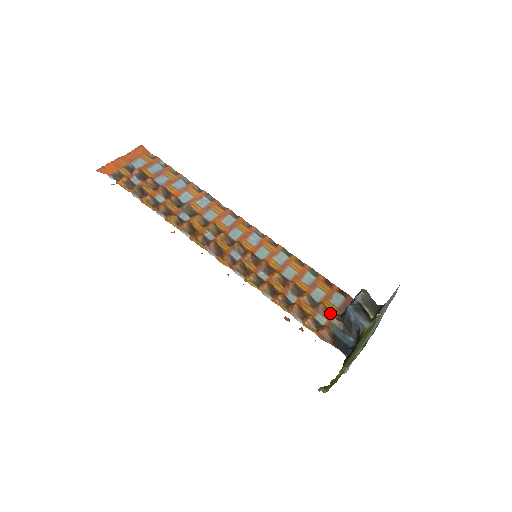
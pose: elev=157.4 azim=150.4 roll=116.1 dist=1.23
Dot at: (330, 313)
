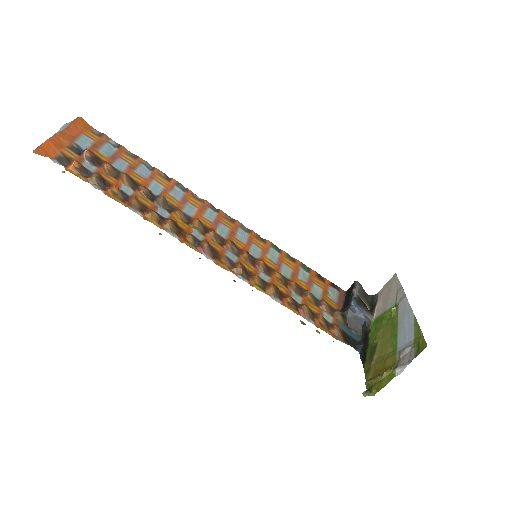
Dot at: (333, 309)
